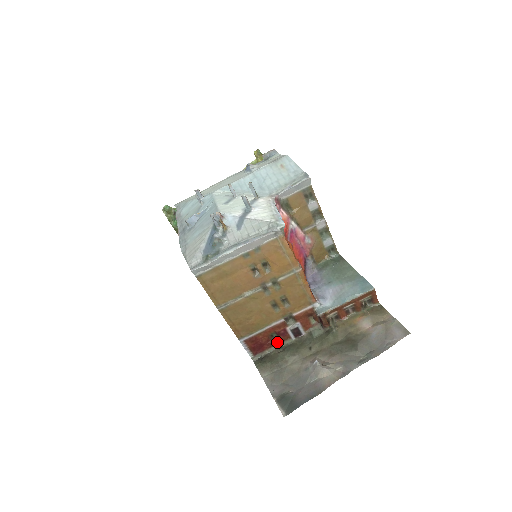
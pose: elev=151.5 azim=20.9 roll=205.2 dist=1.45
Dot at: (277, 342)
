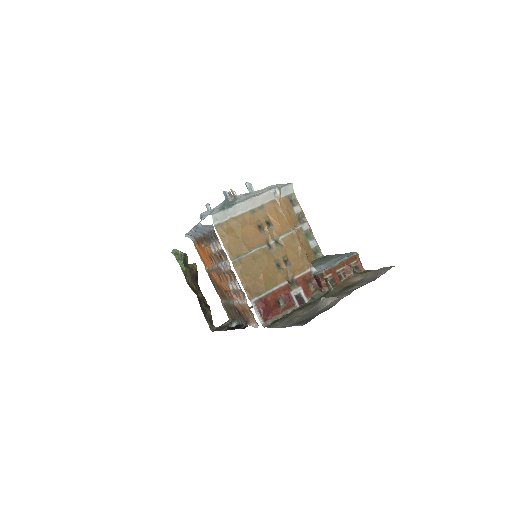
Dot at: (284, 308)
